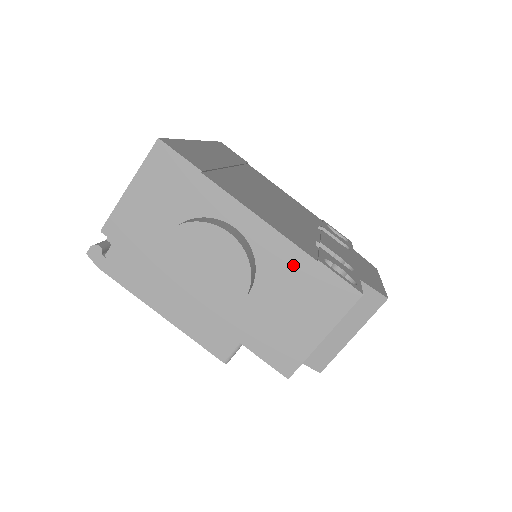
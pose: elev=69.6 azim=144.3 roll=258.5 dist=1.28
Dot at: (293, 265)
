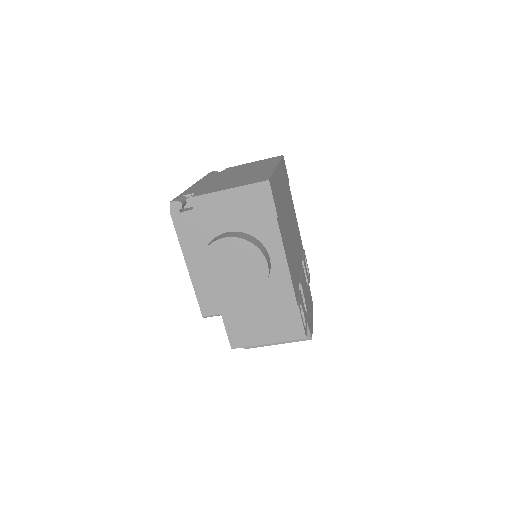
Dot at: (284, 299)
